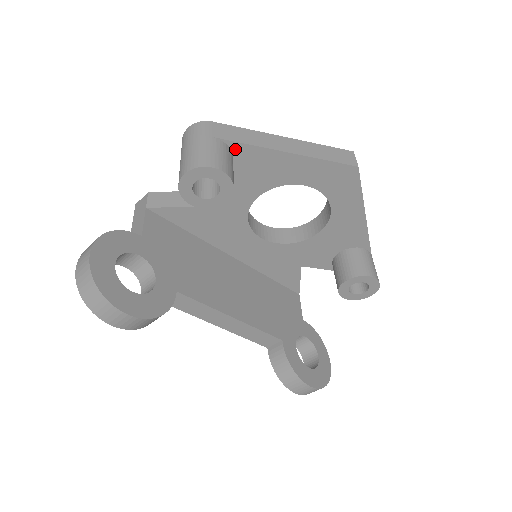
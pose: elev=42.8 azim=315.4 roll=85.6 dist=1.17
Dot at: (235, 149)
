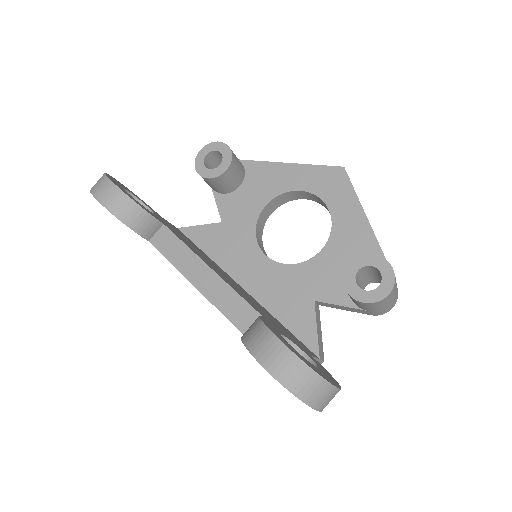
Dot at: (247, 166)
